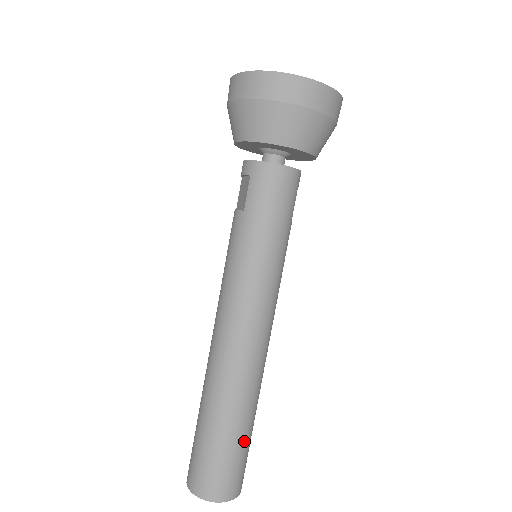
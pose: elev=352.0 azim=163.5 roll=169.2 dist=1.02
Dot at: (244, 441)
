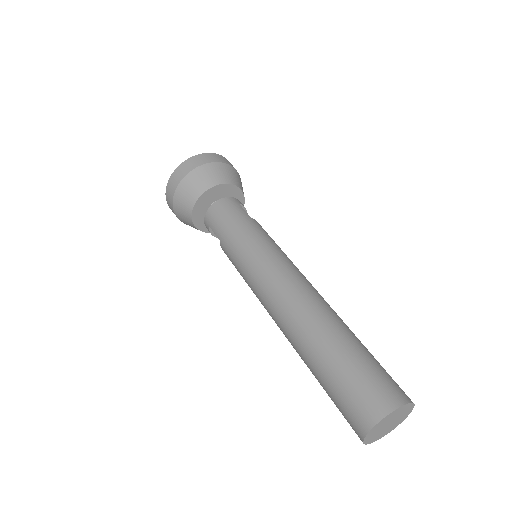
Dot at: (354, 353)
